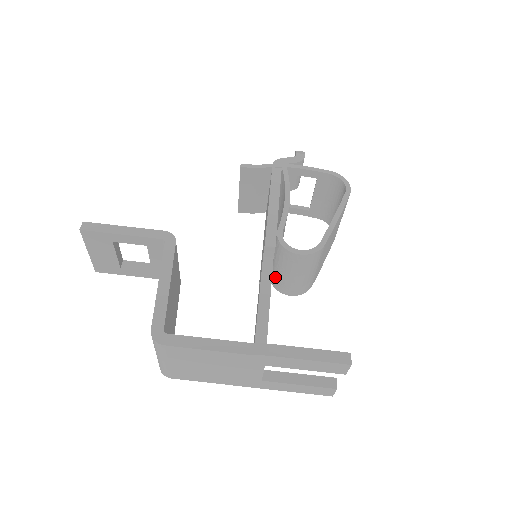
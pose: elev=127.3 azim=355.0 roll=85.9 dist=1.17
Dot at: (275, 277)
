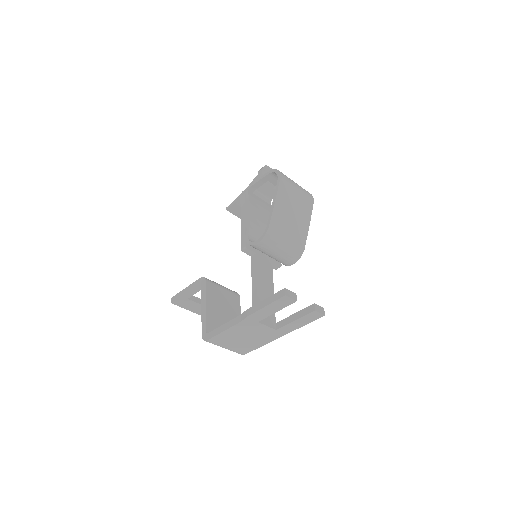
Dot at: occluded
